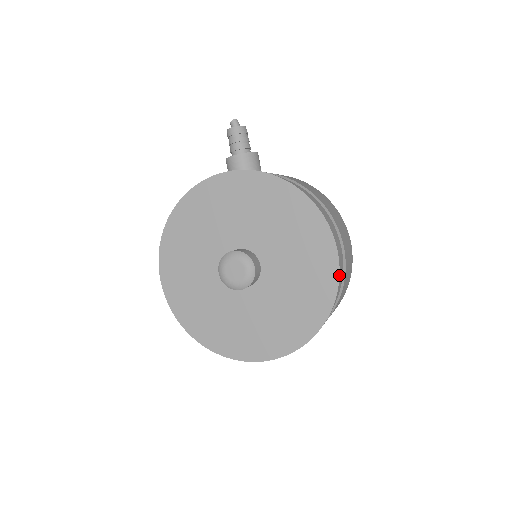
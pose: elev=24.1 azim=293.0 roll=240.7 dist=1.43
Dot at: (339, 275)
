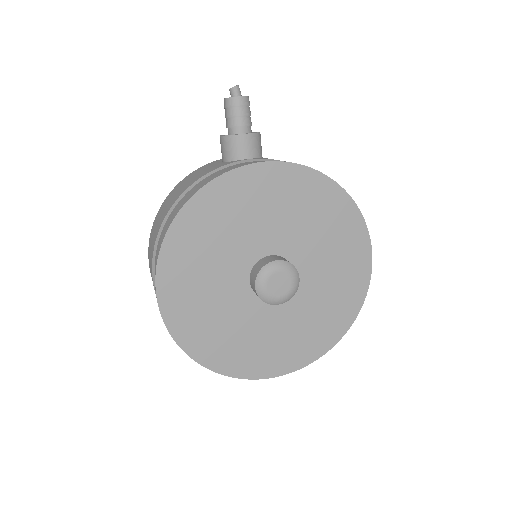
Dot at: occluded
